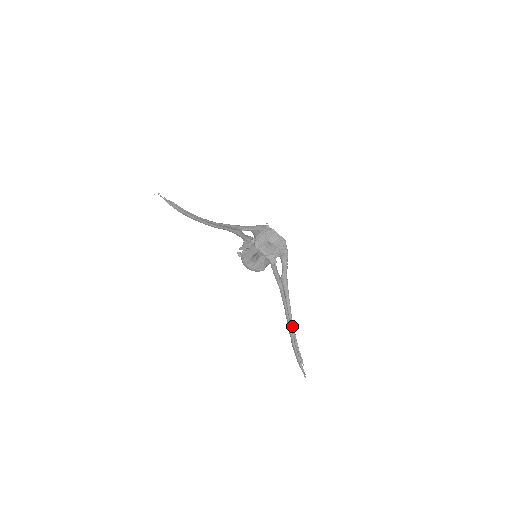
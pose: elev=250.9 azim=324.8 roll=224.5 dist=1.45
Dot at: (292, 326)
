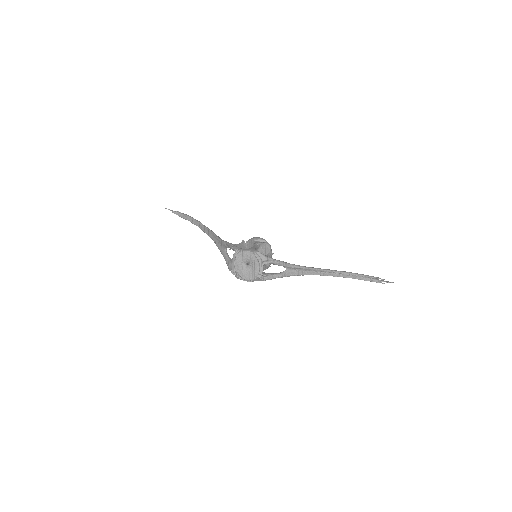
Dot at: (340, 273)
